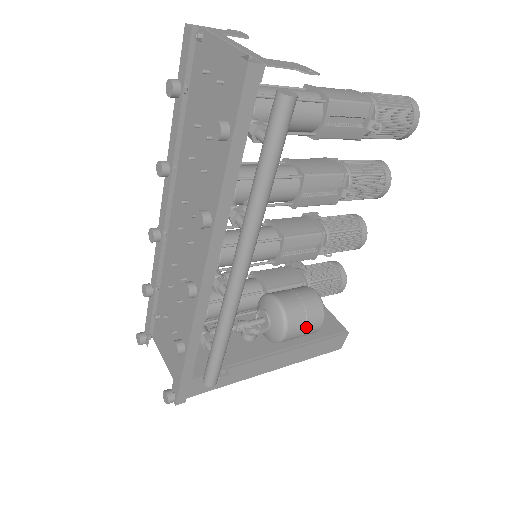
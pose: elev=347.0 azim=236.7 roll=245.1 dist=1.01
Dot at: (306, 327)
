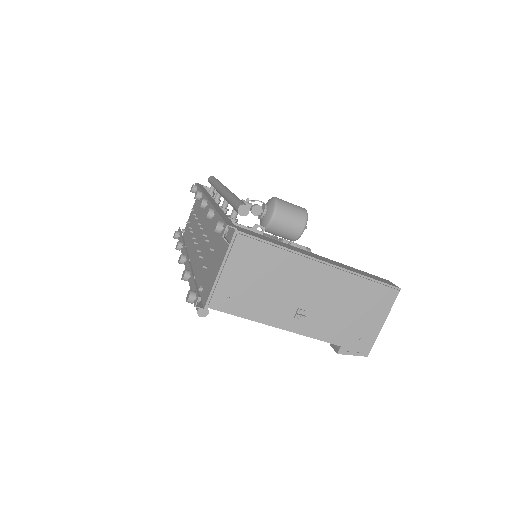
Dot at: (290, 203)
